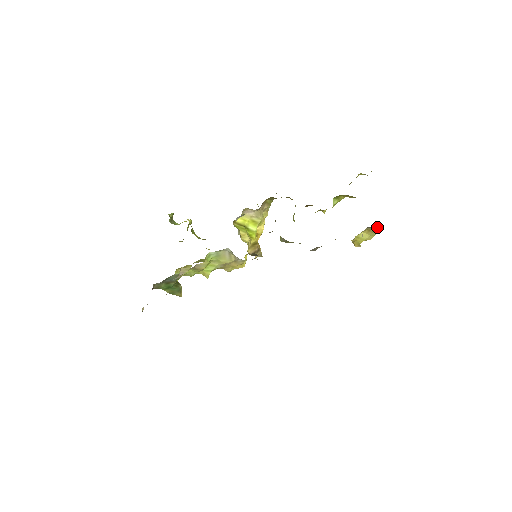
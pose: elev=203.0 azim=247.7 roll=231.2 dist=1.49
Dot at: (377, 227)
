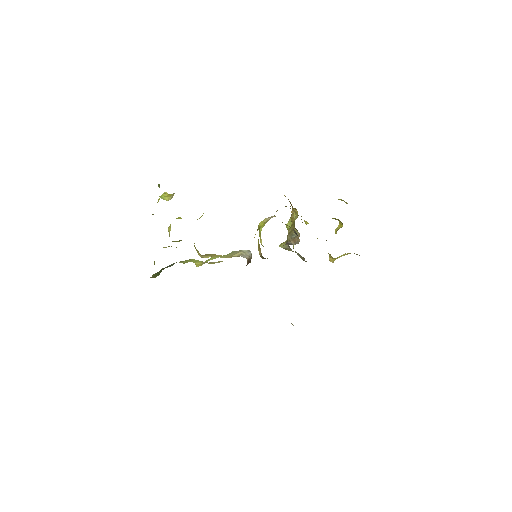
Dot at: occluded
